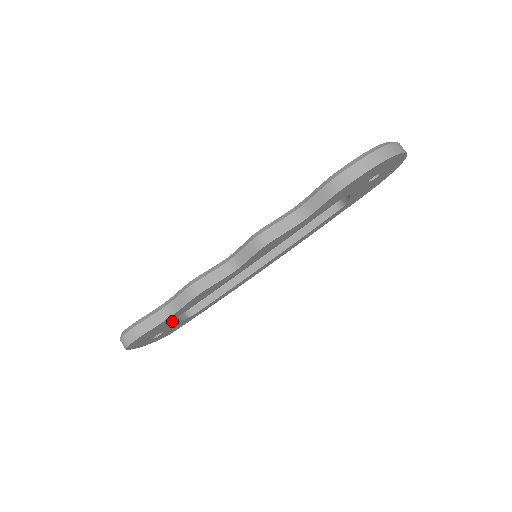
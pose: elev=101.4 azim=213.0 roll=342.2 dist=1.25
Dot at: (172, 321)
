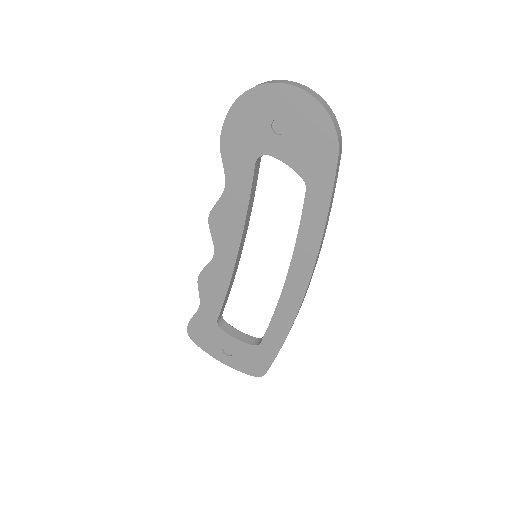
Dot at: (227, 332)
